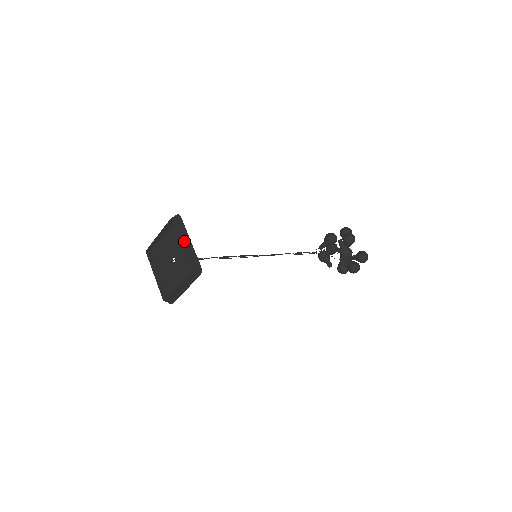
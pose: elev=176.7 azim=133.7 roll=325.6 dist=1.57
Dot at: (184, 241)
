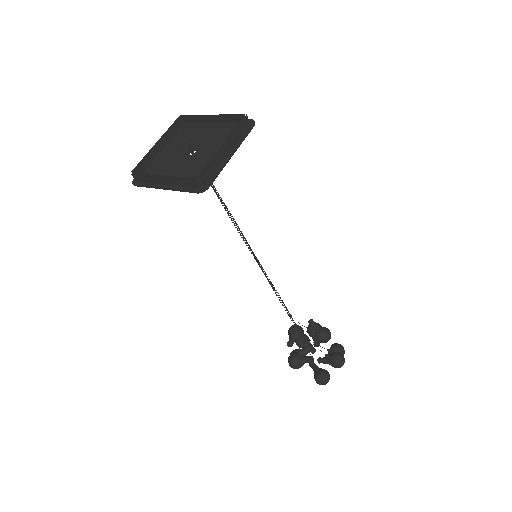
Dot at: (211, 118)
